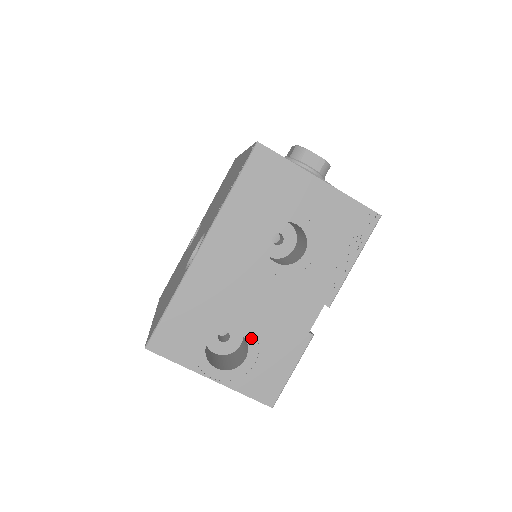
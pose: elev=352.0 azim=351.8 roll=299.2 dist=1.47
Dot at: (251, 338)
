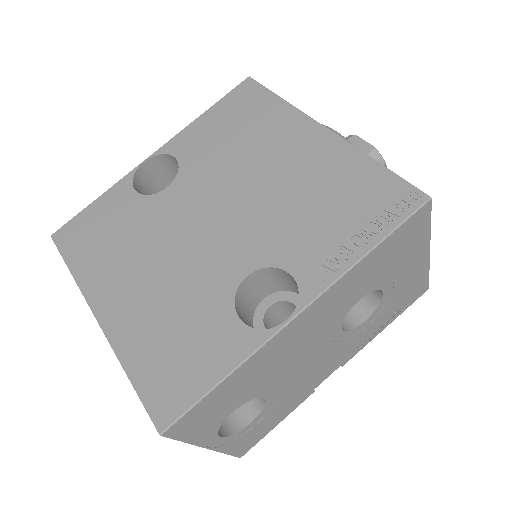
Dot at: (270, 402)
